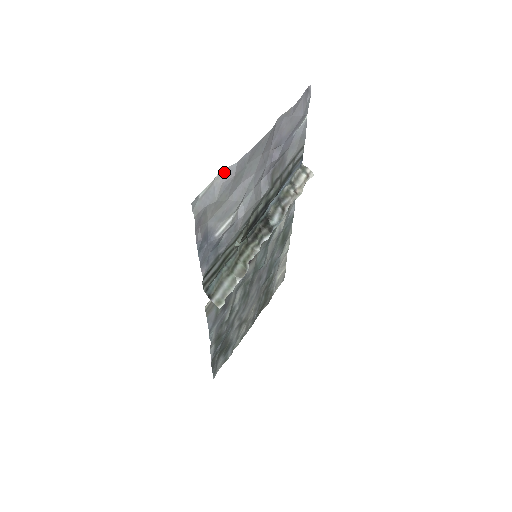
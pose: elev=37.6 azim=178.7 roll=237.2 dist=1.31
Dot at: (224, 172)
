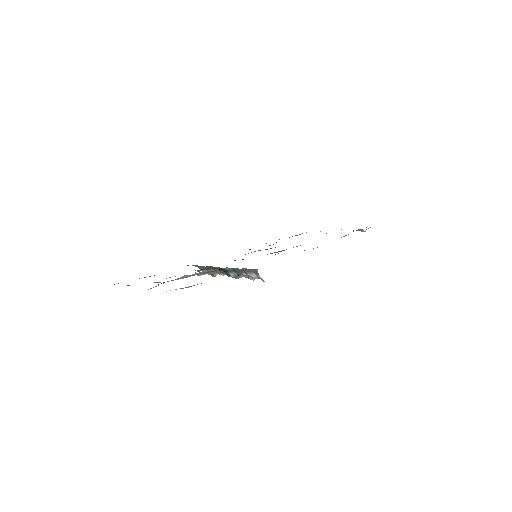
Dot at: occluded
